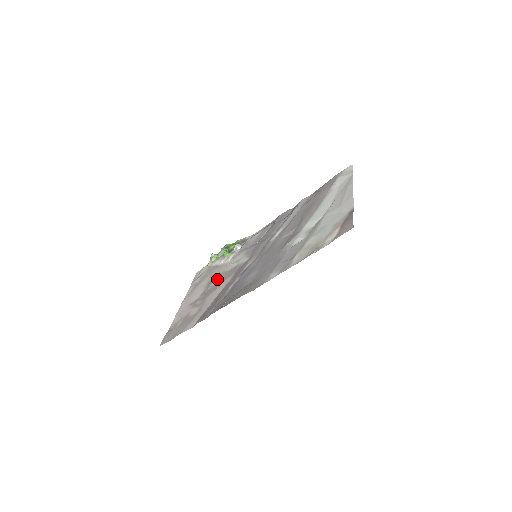
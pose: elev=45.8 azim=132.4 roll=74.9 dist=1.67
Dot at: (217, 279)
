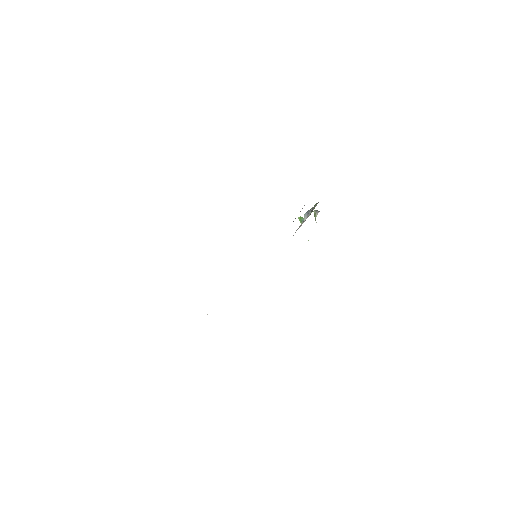
Dot at: occluded
